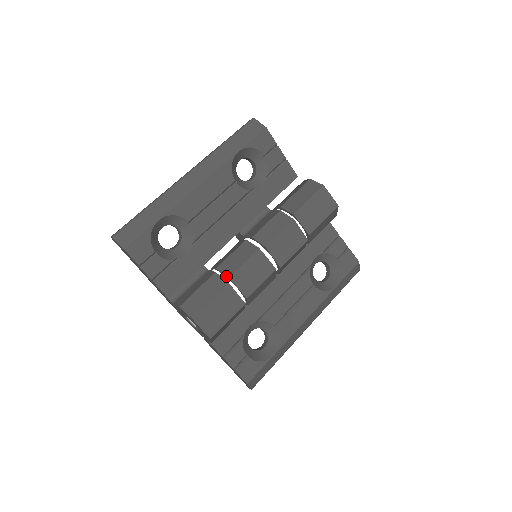
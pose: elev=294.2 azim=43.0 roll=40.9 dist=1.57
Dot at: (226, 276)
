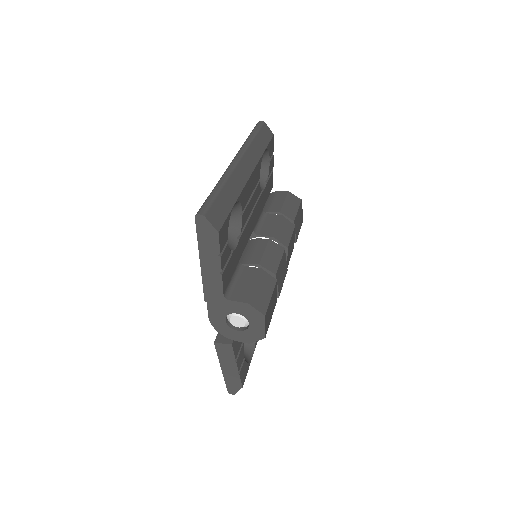
Dot at: (271, 273)
